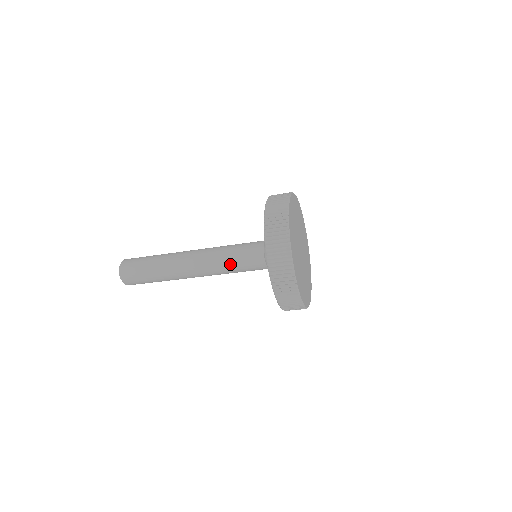
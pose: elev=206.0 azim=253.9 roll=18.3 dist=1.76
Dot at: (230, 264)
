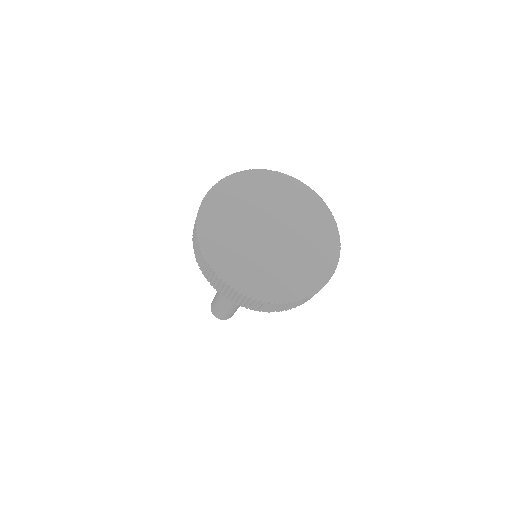
Dot at: occluded
